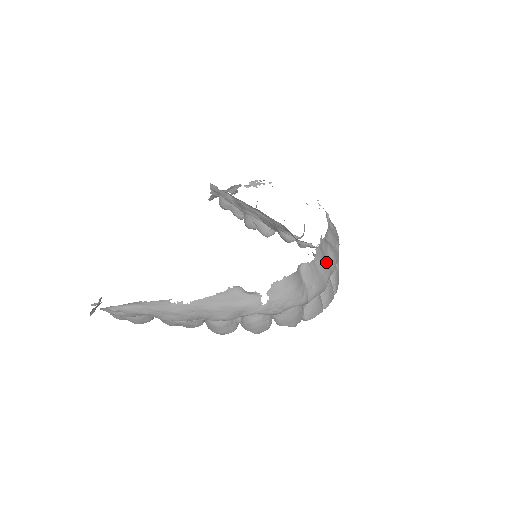
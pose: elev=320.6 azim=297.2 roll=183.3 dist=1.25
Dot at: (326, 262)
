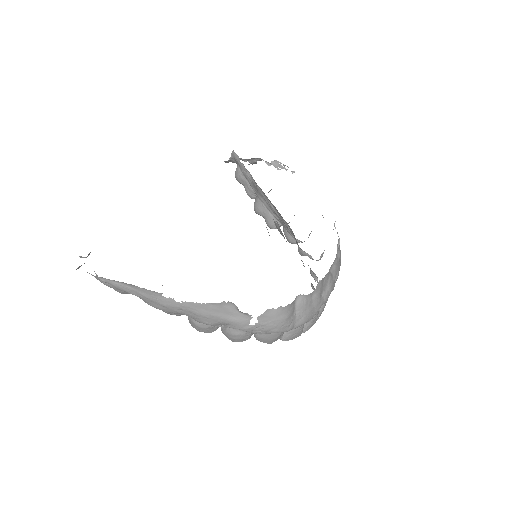
Dot at: (322, 294)
